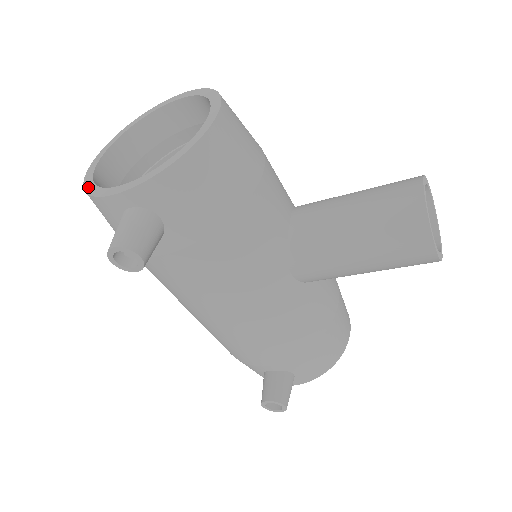
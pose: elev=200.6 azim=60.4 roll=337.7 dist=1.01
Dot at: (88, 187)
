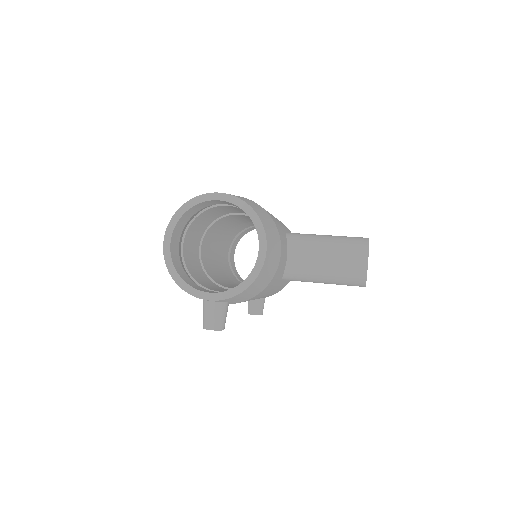
Dot at: (176, 278)
